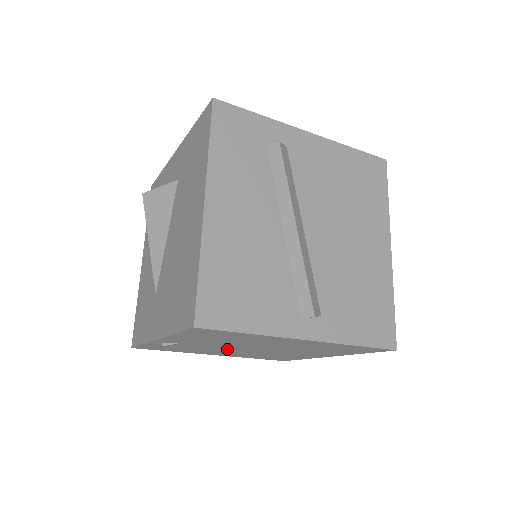
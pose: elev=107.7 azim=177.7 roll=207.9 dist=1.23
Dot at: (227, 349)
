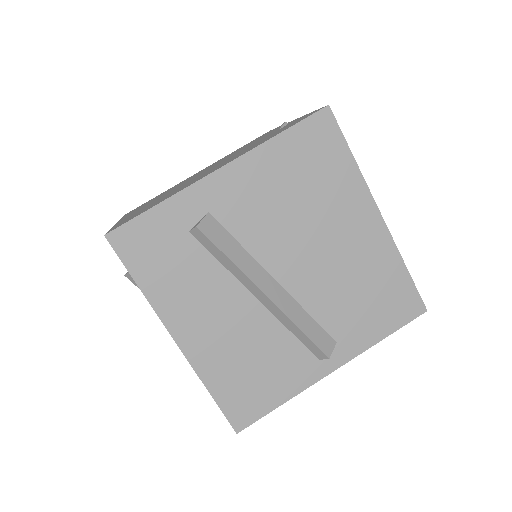
Dot at: occluded
